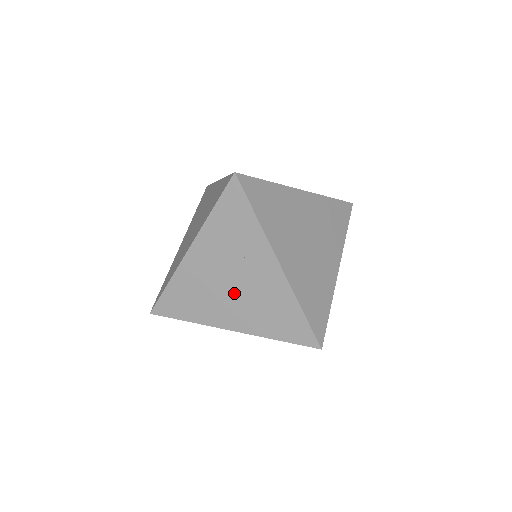
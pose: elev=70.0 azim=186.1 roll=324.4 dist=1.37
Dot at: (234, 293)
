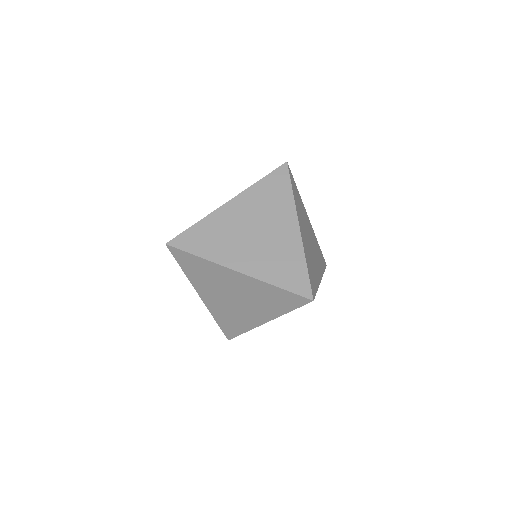
Dot at: (253, 241)
